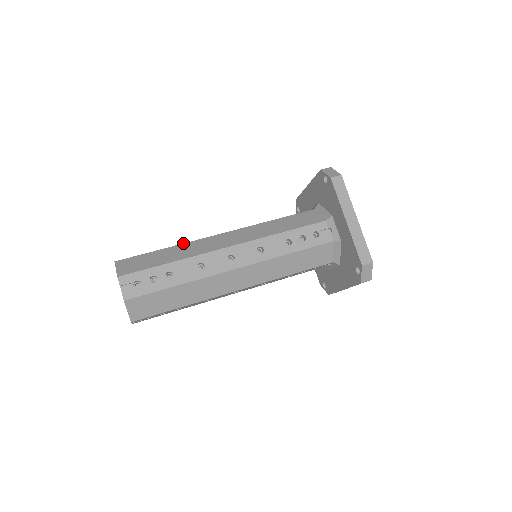
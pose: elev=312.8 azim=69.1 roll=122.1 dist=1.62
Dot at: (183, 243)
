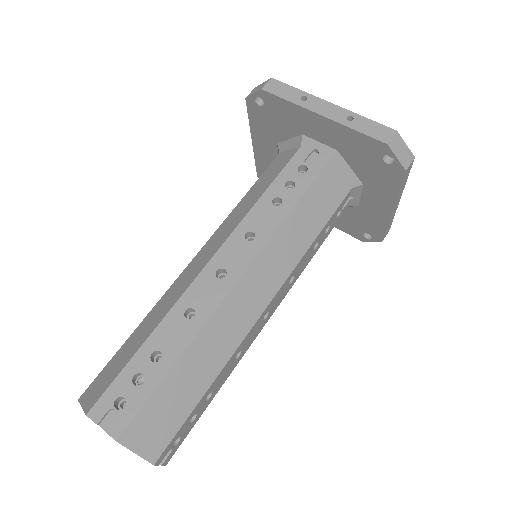
Dot at: (196, 335)
